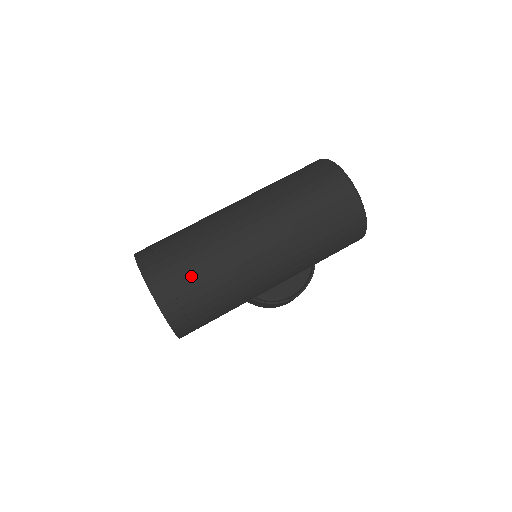
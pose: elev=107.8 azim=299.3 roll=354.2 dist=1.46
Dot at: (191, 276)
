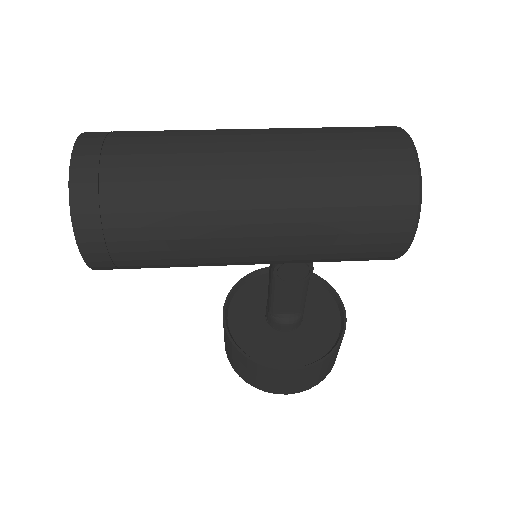
Dot at: (135, 152)
